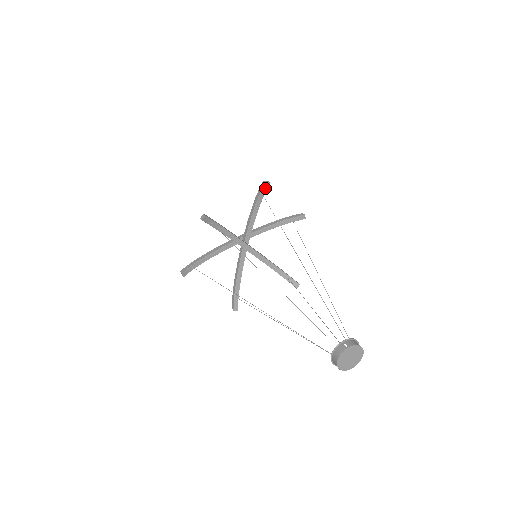
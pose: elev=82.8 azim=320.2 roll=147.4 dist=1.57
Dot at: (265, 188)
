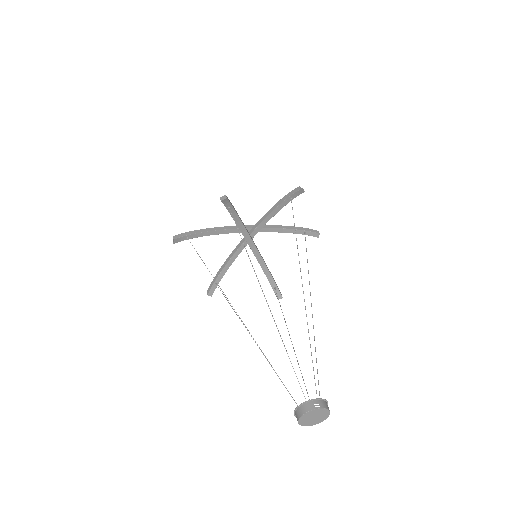
Dot at: (297, 194)
